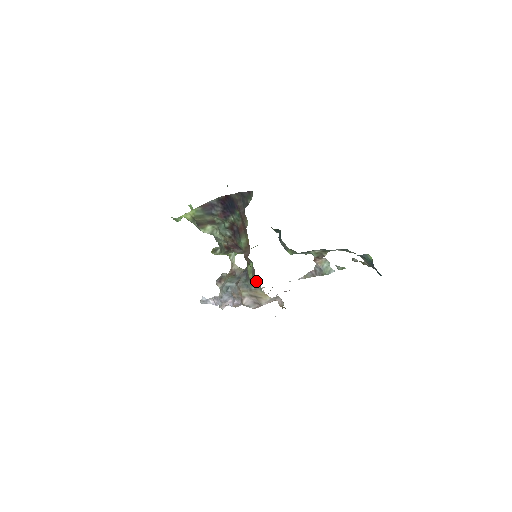
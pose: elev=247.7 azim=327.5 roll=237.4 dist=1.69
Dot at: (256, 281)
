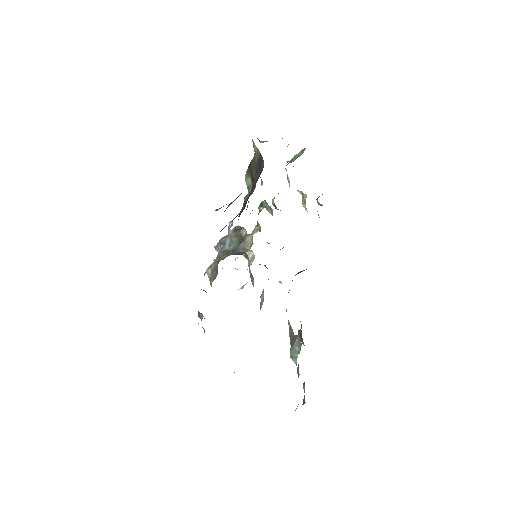
Dot at: (205, 272)
